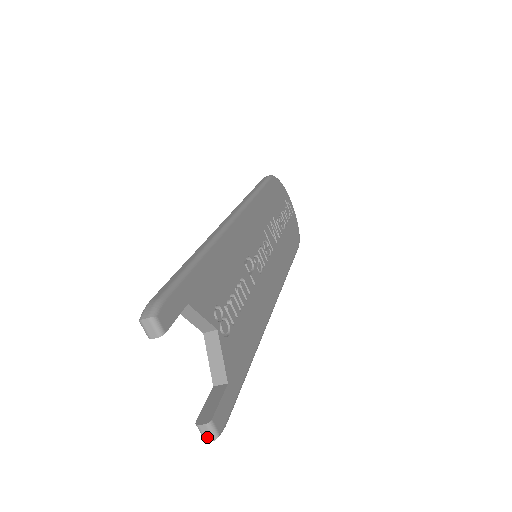
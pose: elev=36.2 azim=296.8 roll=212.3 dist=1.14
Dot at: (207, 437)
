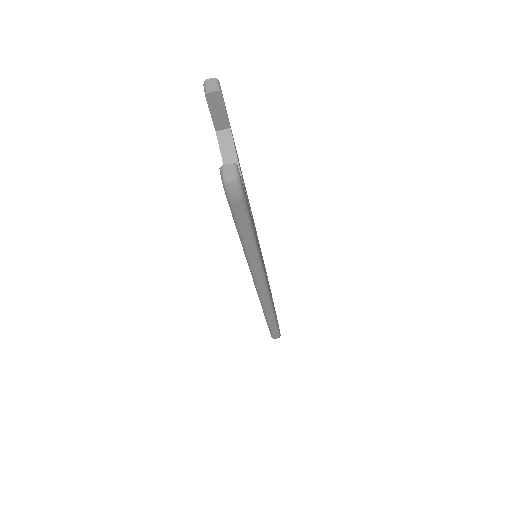
Dot at: (229, 176)
